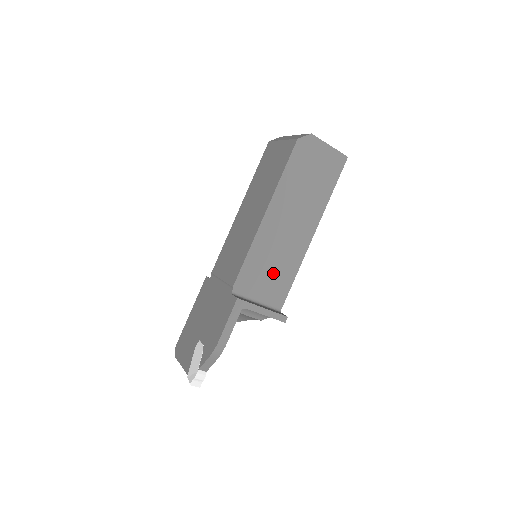
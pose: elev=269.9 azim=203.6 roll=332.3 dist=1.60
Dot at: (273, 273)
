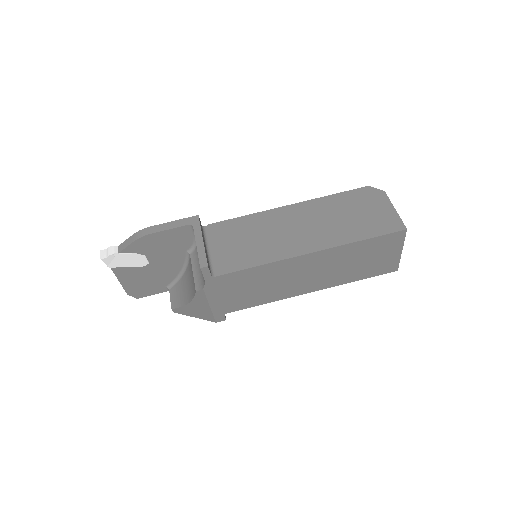
Dot at: (245, 245)
